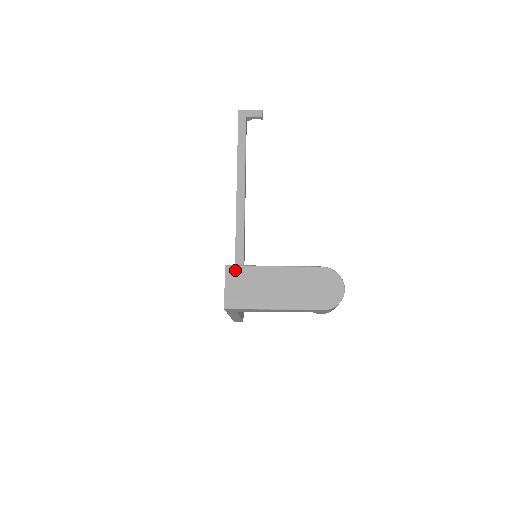
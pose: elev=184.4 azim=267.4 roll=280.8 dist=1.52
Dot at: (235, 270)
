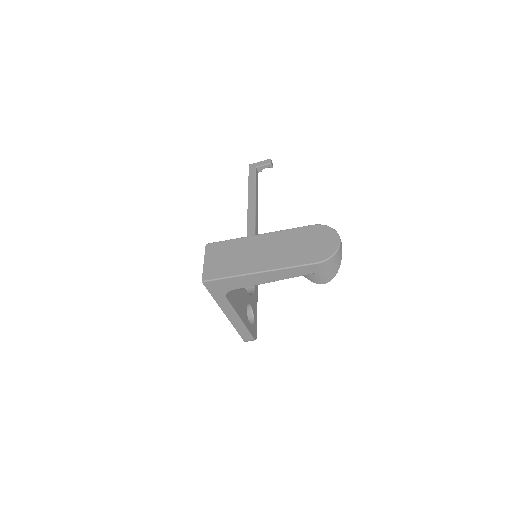
Dot at: (216, 246)
